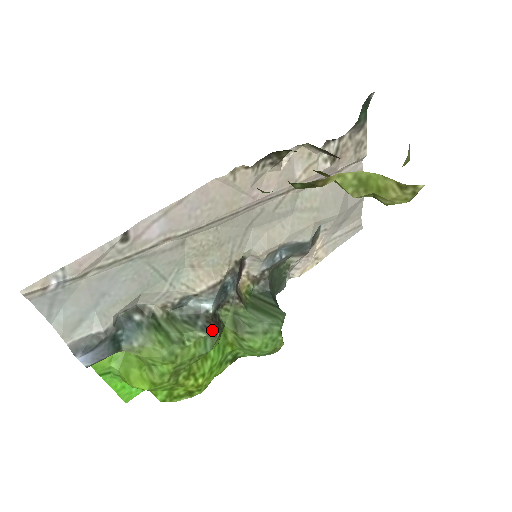
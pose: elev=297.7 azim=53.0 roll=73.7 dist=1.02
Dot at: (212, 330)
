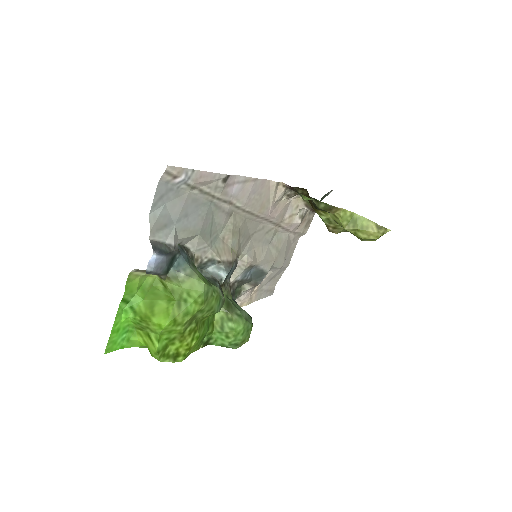
Dot at: occluded
